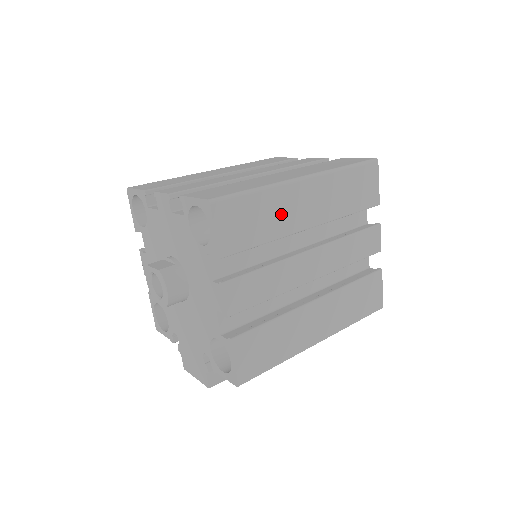
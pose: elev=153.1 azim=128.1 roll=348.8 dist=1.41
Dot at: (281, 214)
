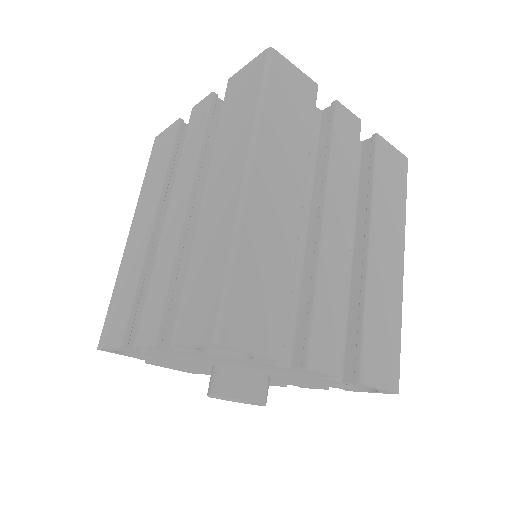
Dot at: occluded
